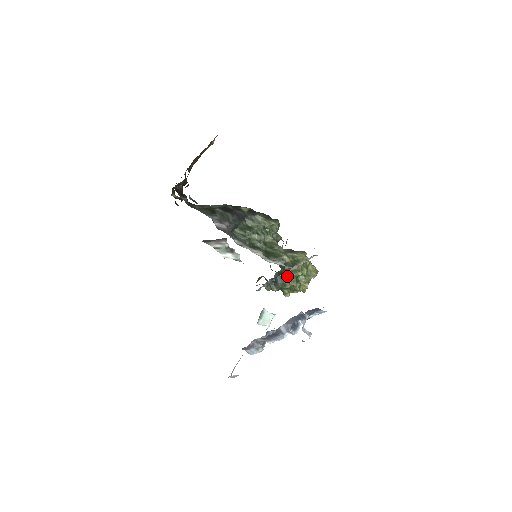
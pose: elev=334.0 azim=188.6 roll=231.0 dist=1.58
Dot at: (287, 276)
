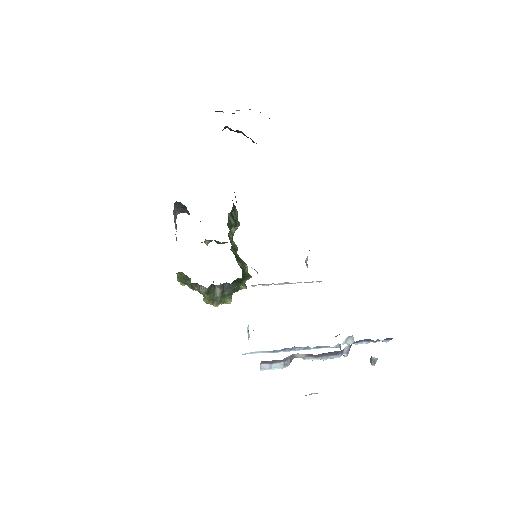
Dot at: (237, 286)
